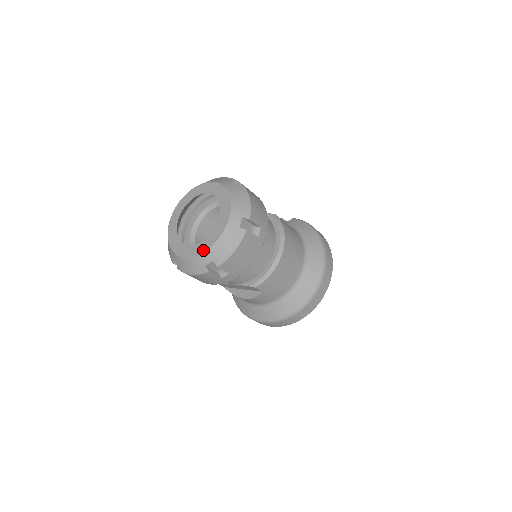
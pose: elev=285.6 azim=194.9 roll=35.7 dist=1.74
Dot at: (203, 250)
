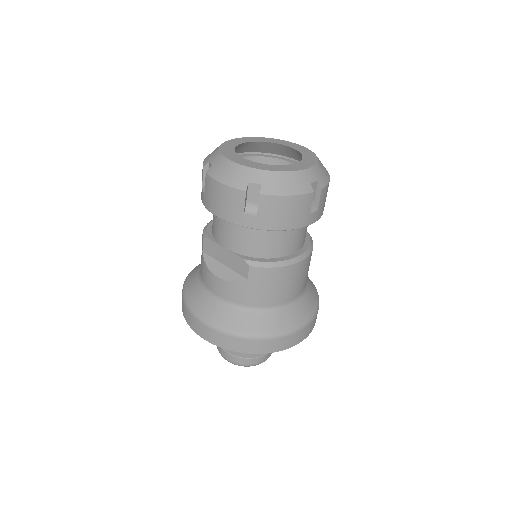
Dot at: (261, 168)
